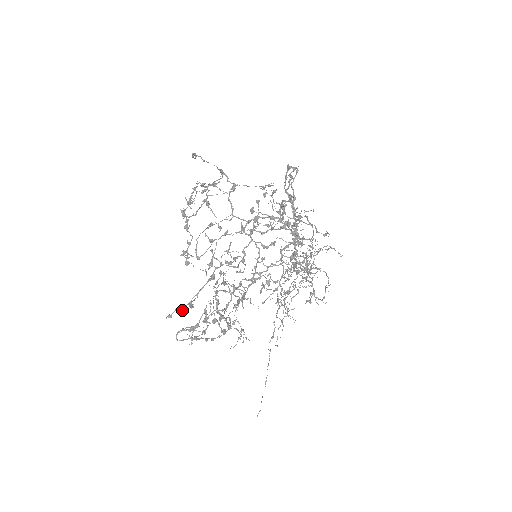
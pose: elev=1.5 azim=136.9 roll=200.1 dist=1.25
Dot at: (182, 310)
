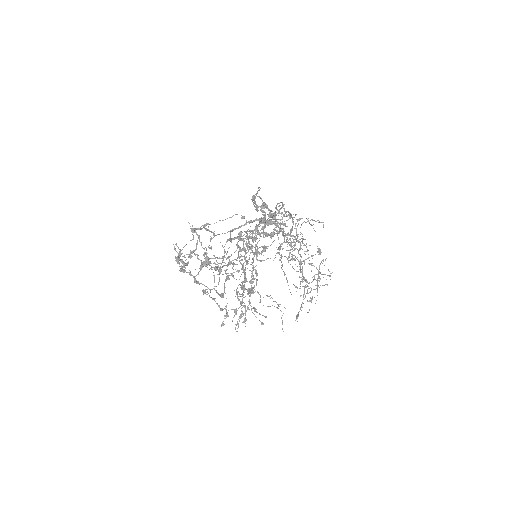
Dot at: (227, 315)
